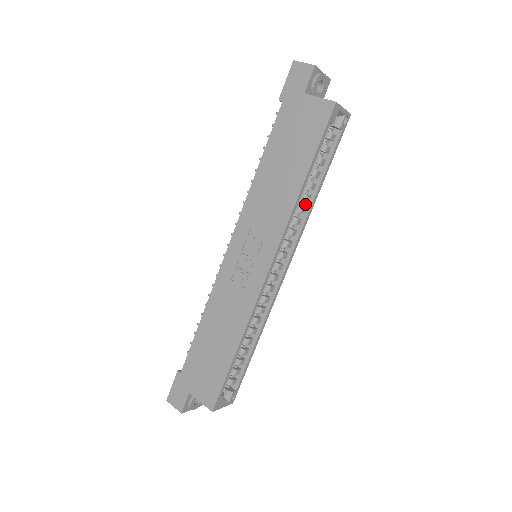
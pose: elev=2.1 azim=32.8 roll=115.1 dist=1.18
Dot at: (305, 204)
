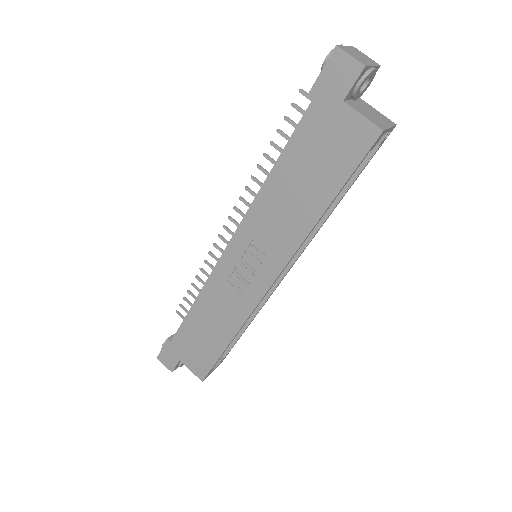
Dot at: occluded
